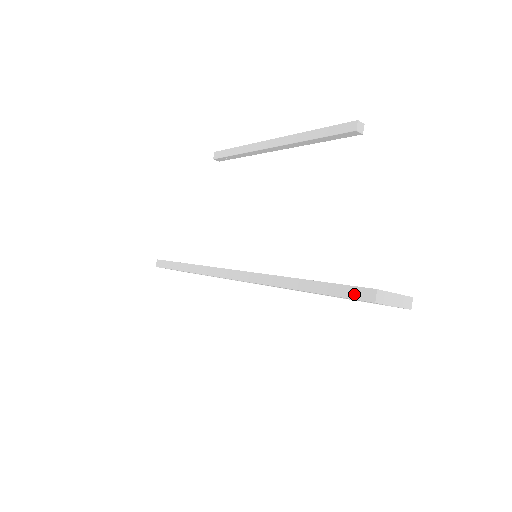
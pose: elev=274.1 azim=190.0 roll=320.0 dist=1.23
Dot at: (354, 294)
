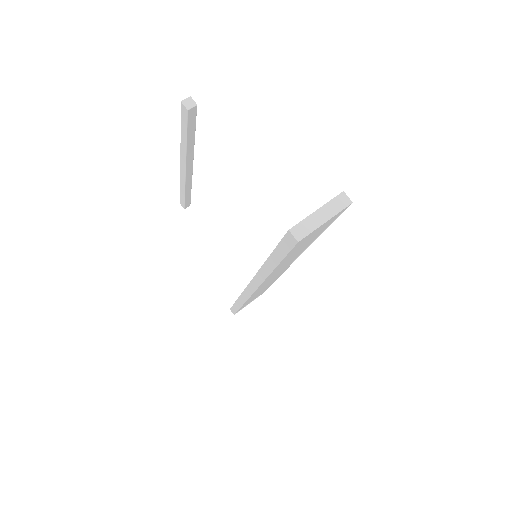
Dot at: (287, 246)
